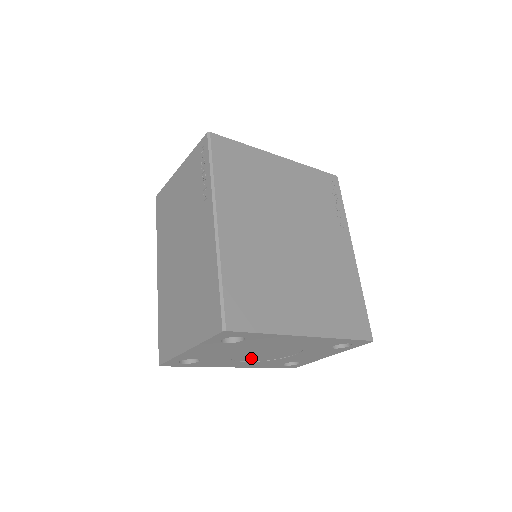
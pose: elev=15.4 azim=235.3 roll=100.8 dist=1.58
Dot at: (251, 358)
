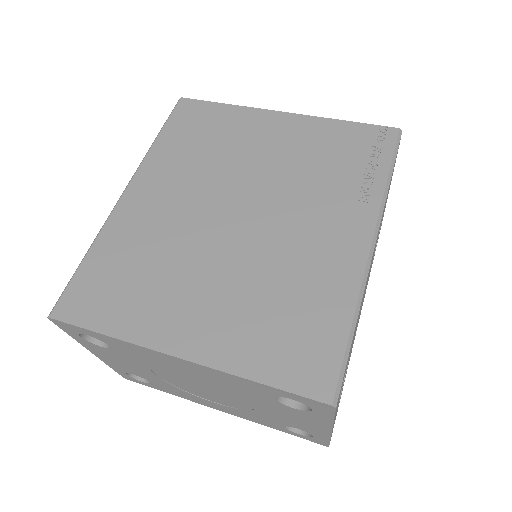
Dot at: (206, 395)
